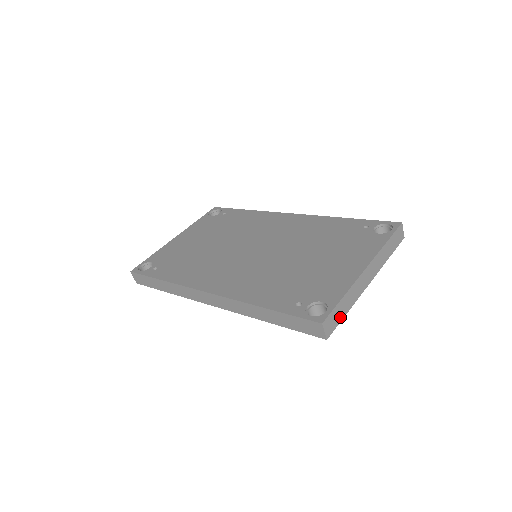
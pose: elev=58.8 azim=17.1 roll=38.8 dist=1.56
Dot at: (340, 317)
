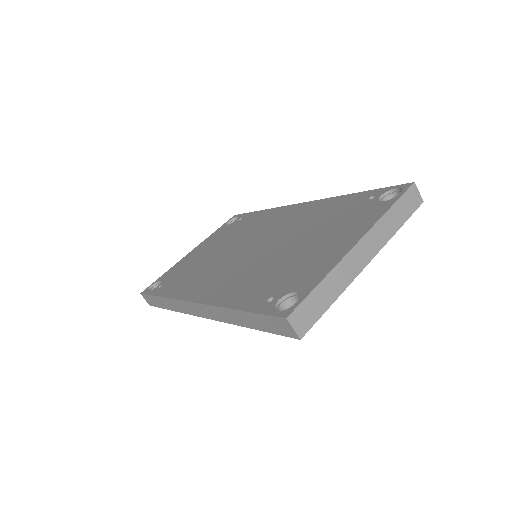
Dot at: (320, 309)
